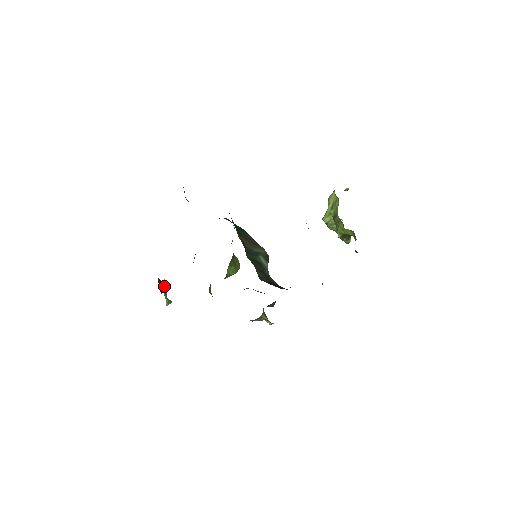
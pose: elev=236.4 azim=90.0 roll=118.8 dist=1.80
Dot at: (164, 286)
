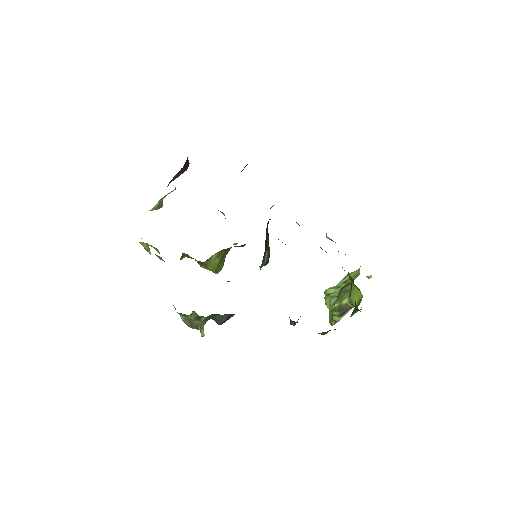
Dot at: (168, 193)
